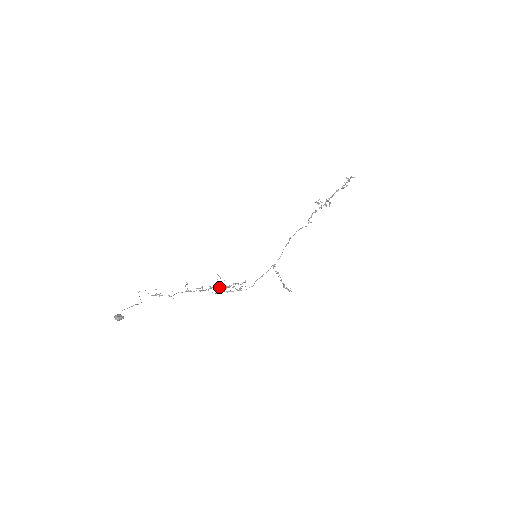
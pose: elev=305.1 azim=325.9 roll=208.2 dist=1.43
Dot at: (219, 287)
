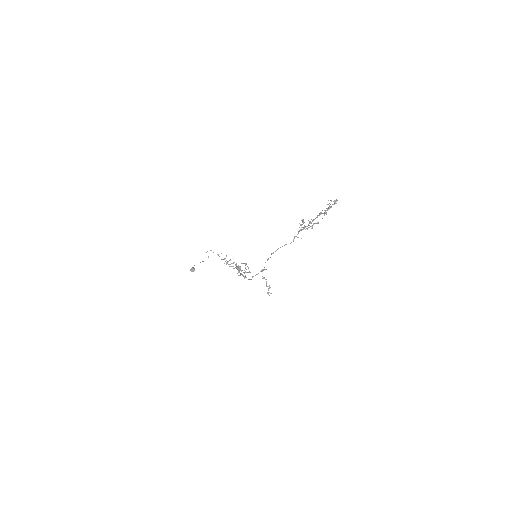
Dot at: (237, 269)
